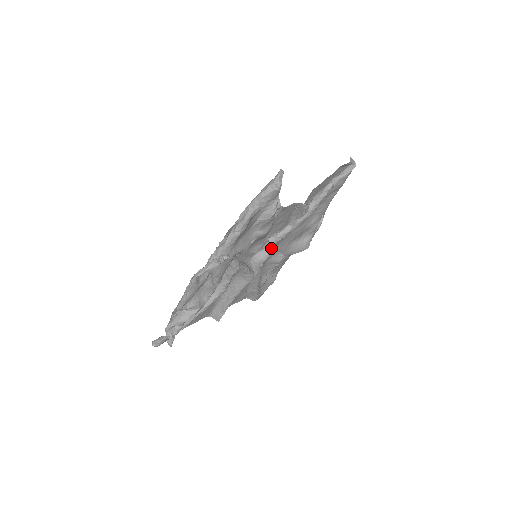
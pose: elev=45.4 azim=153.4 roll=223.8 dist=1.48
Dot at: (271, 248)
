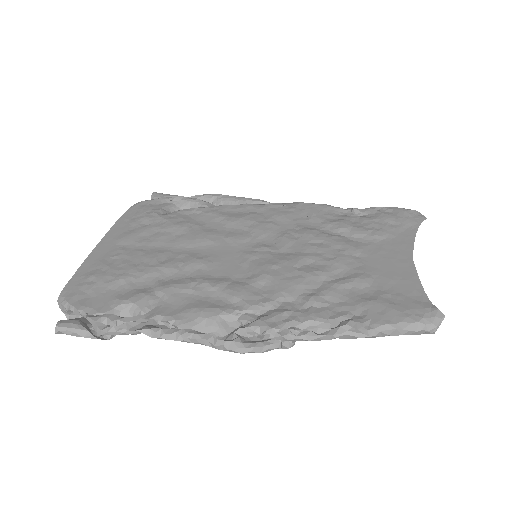
Dot at: occluded
